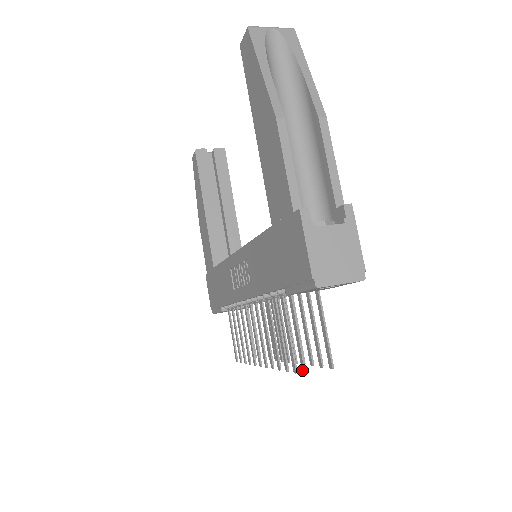
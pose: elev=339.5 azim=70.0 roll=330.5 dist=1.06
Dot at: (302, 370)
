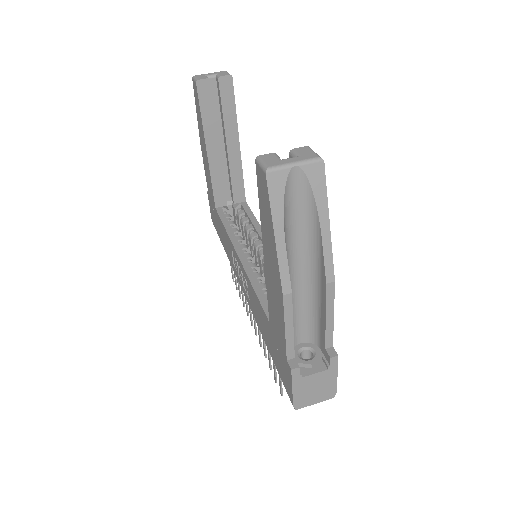
Dot at: (280, 392)
